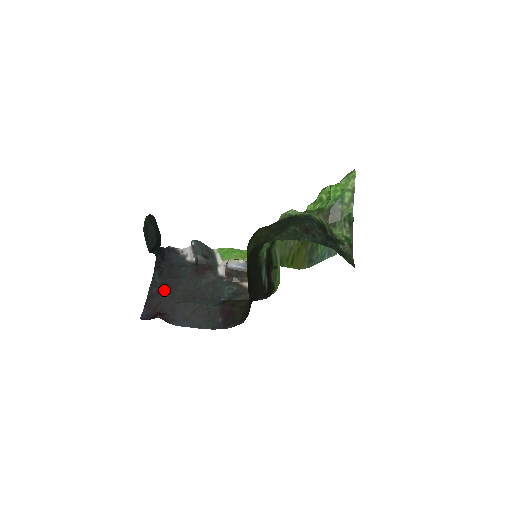
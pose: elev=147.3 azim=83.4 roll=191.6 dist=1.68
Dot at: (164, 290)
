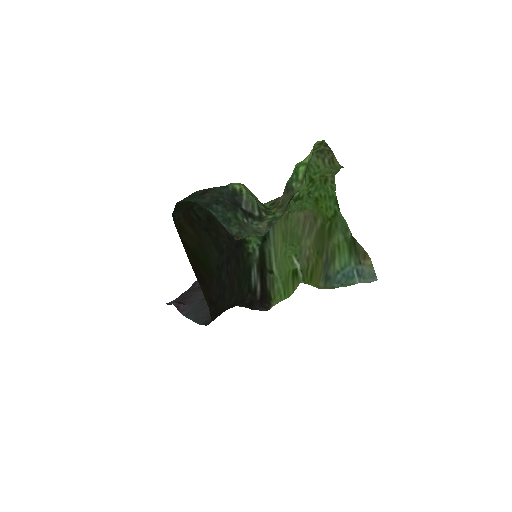
Dot at: occluded
